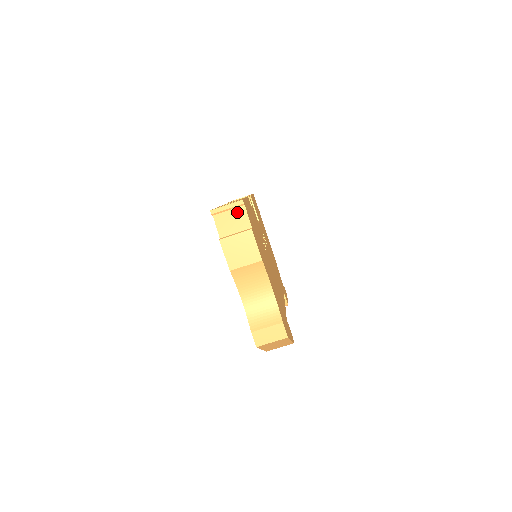
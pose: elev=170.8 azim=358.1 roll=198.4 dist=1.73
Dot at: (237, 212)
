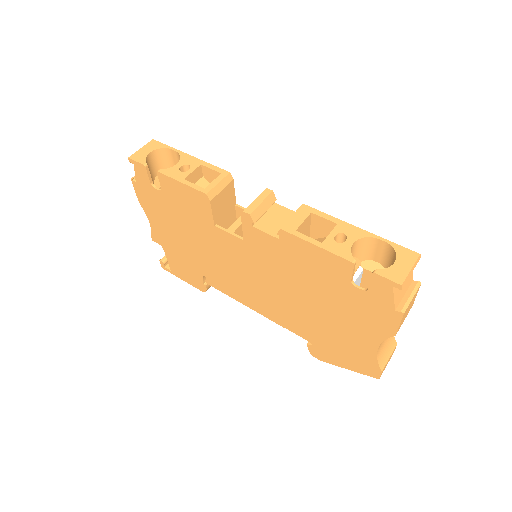
Dot at: occluded
